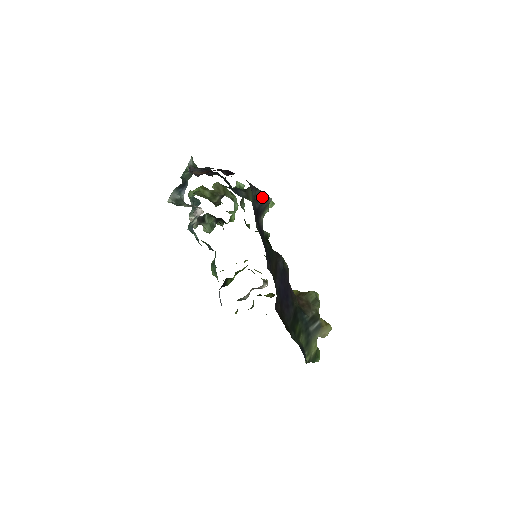
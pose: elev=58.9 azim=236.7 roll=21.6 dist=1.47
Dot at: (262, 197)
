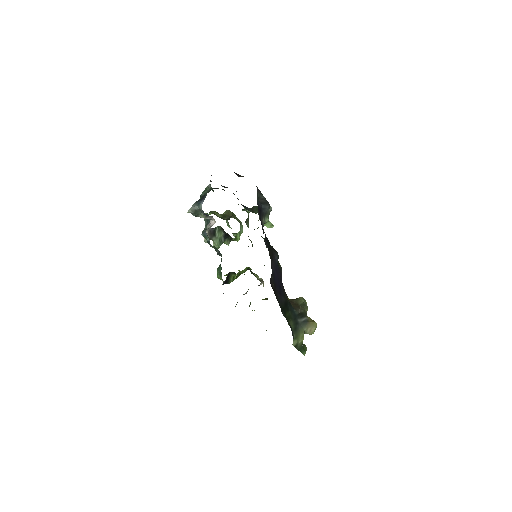
Dot at: (264, 202)
